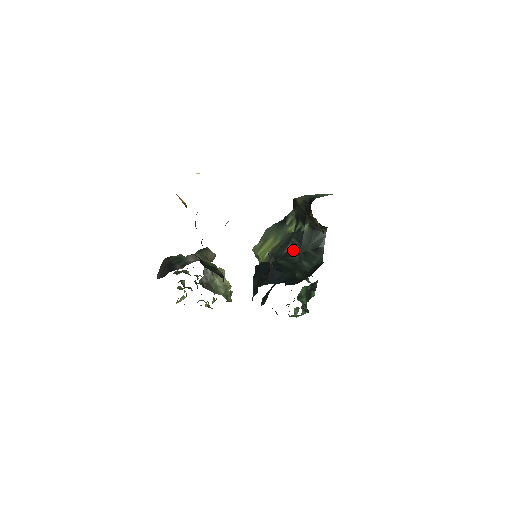
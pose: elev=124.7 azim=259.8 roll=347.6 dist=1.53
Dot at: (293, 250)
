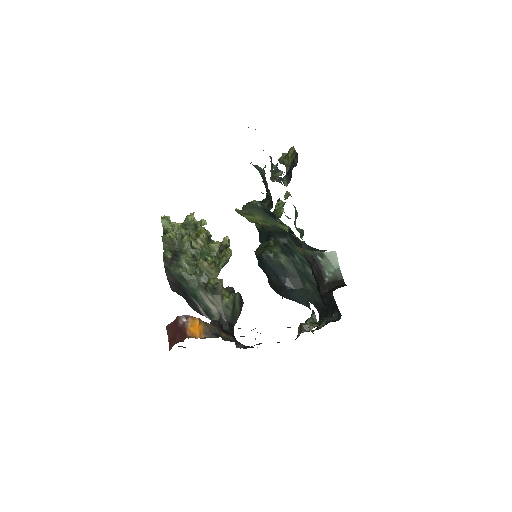
Dot at: (292, 250)
